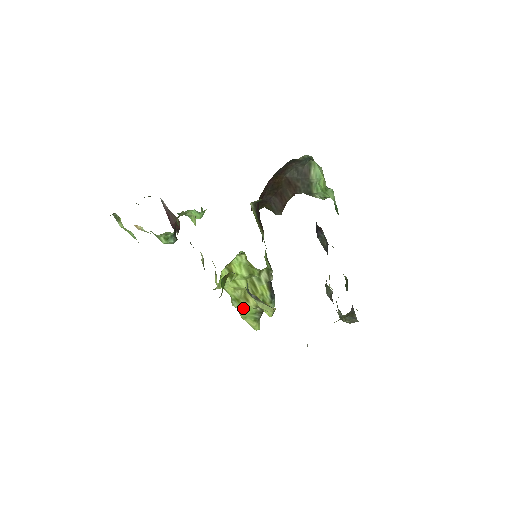
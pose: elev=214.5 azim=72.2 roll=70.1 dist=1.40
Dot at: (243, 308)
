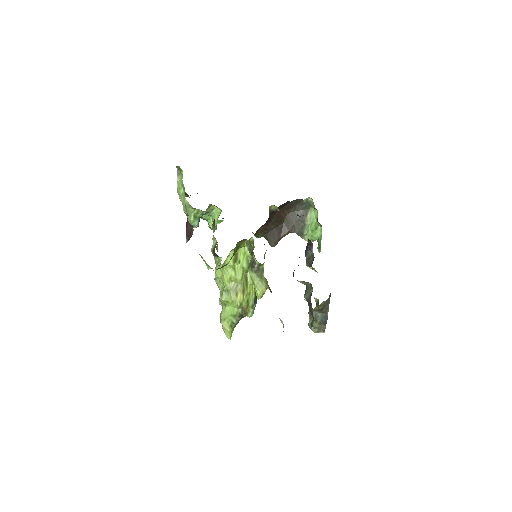
Dot at: (227, 306)
